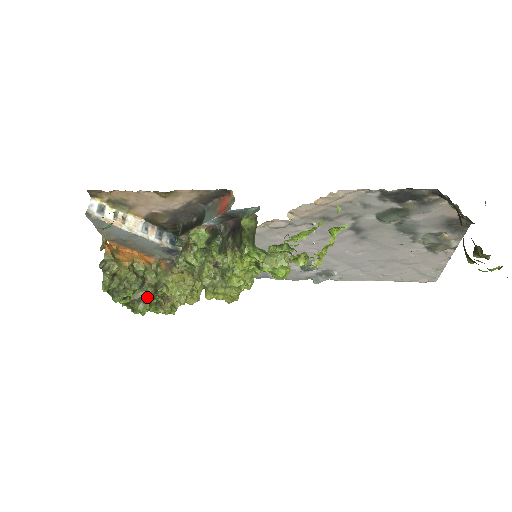
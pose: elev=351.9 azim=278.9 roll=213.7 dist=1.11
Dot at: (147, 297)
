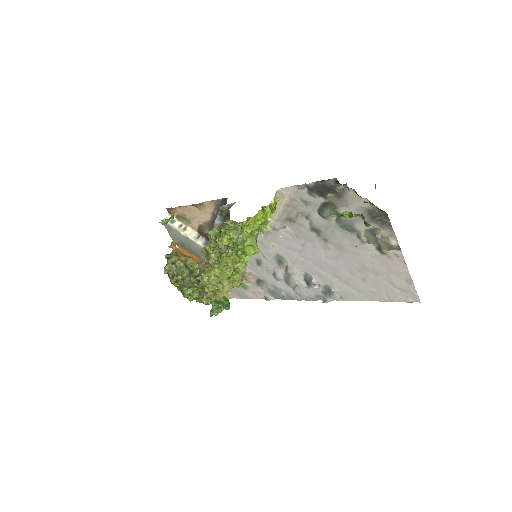
Dot at: (192, 285)
